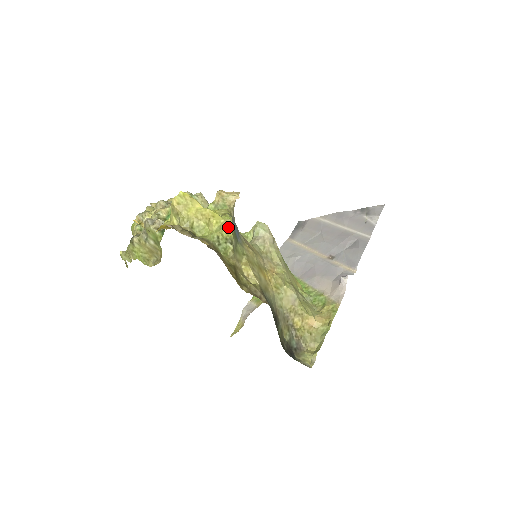
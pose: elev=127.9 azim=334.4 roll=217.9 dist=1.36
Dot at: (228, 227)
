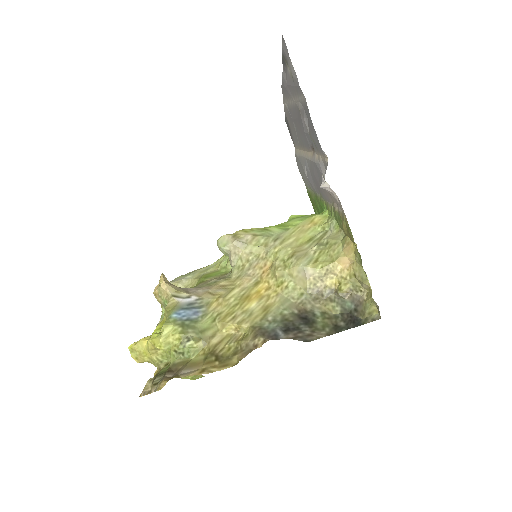
Dot at: (171, 334)
